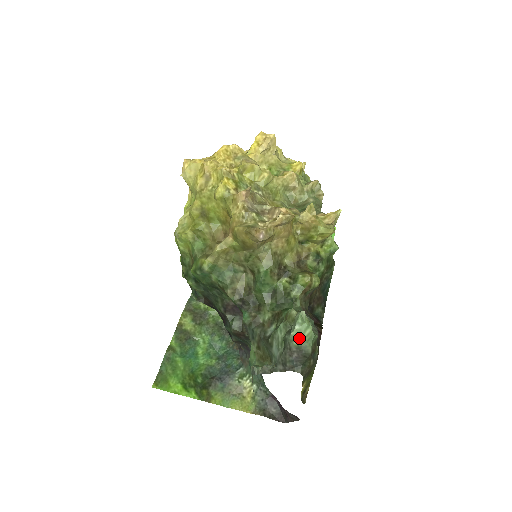
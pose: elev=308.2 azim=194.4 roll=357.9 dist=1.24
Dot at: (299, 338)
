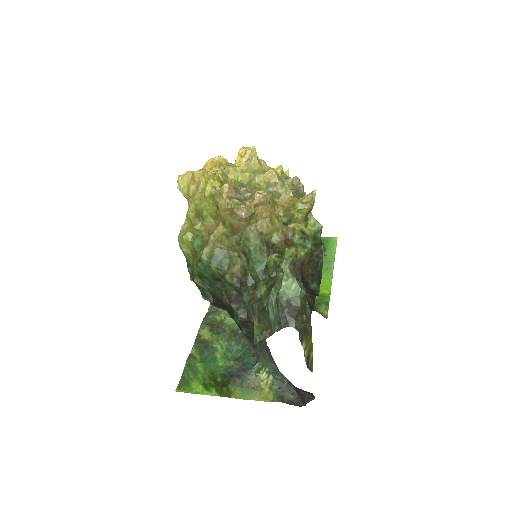
Dot at: (287, 293)
